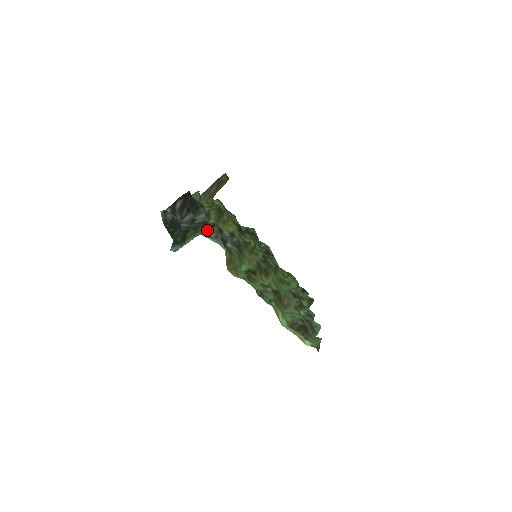
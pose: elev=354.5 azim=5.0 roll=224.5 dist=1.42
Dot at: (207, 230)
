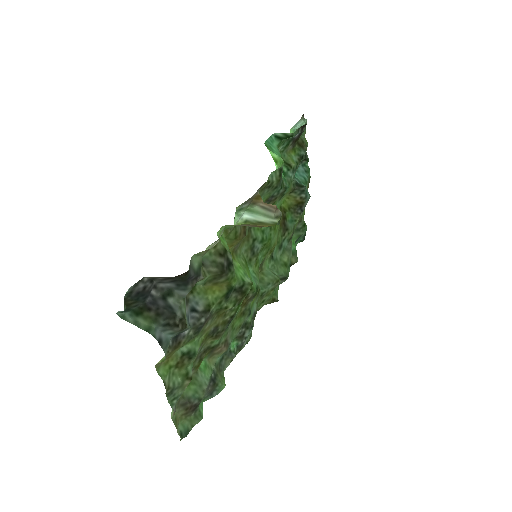
Dot at: (166, 327)
